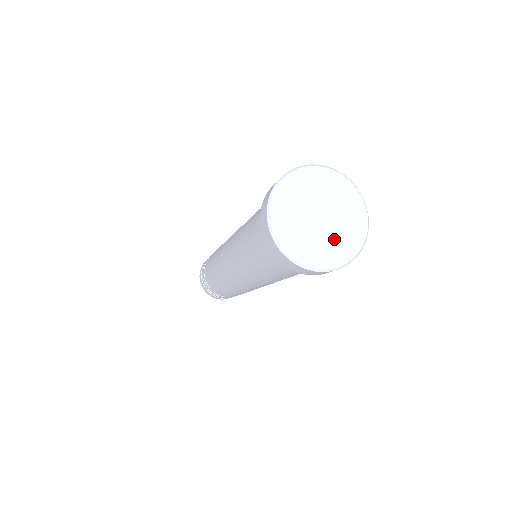
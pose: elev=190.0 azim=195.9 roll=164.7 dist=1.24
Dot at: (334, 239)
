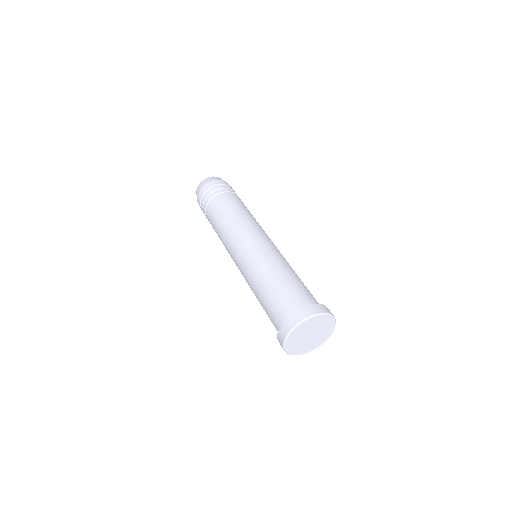
Dot at: (307, 345)
